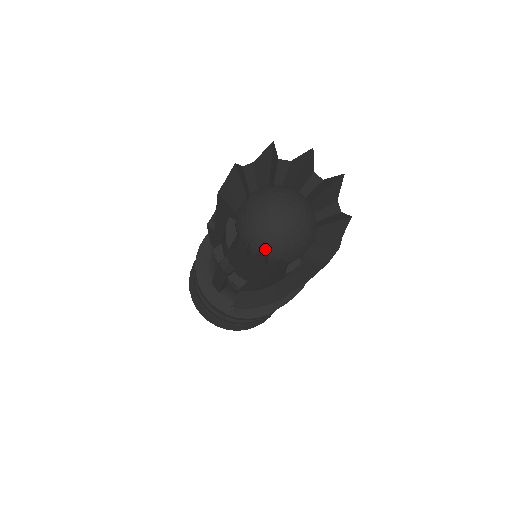
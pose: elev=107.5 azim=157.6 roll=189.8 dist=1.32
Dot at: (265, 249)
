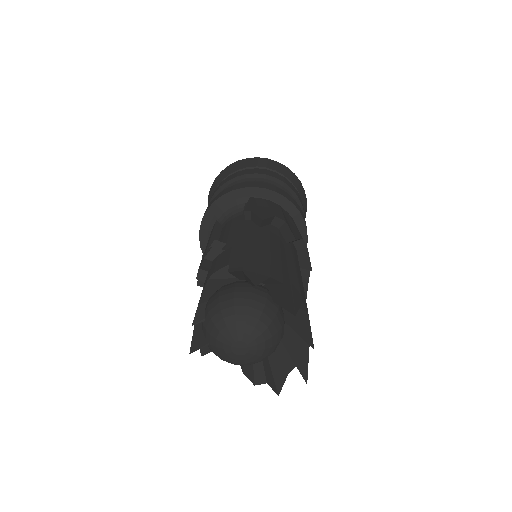
Dot at: (202, 343)
